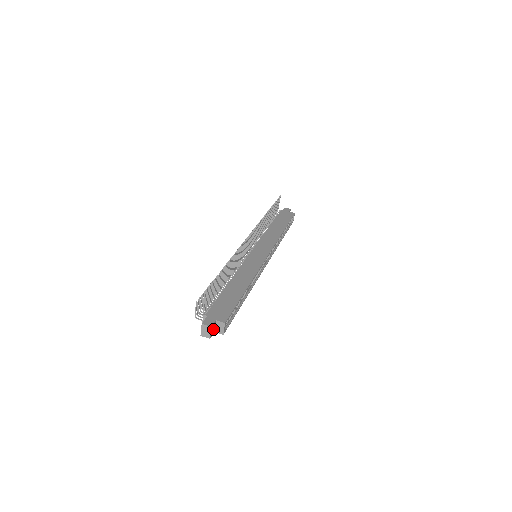
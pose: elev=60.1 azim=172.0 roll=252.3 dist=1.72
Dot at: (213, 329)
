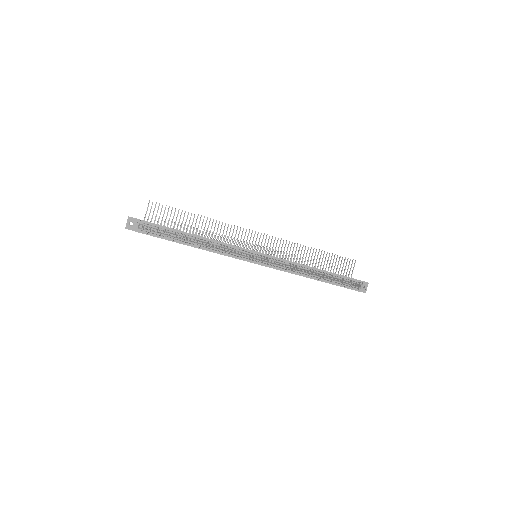
Dot at: (133, 225)
